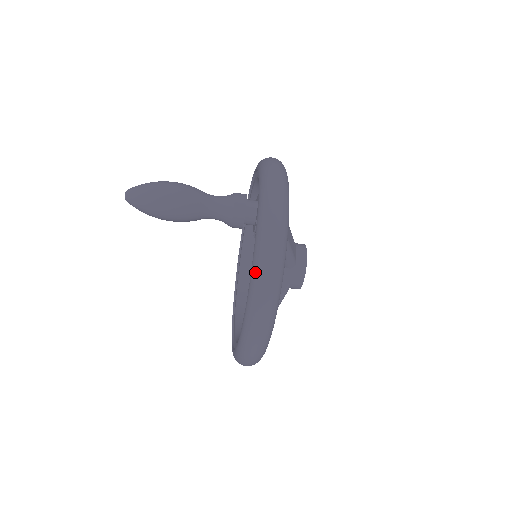
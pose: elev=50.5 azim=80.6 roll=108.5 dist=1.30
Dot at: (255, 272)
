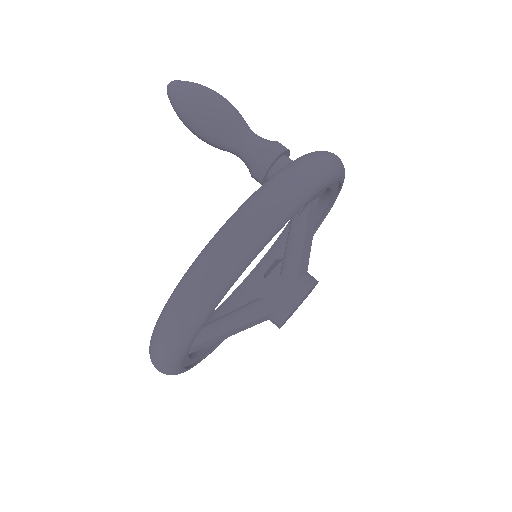
Dot at: (247, 201)
